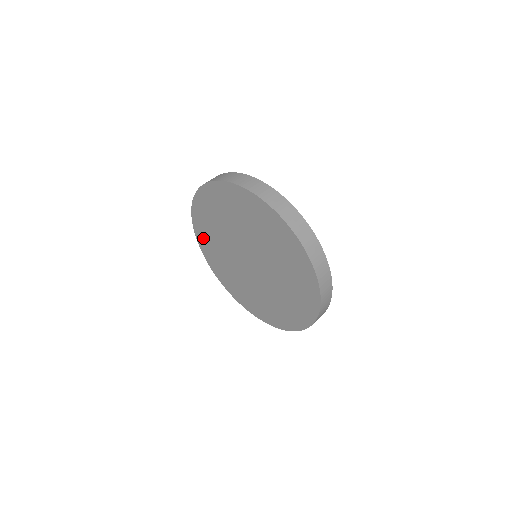
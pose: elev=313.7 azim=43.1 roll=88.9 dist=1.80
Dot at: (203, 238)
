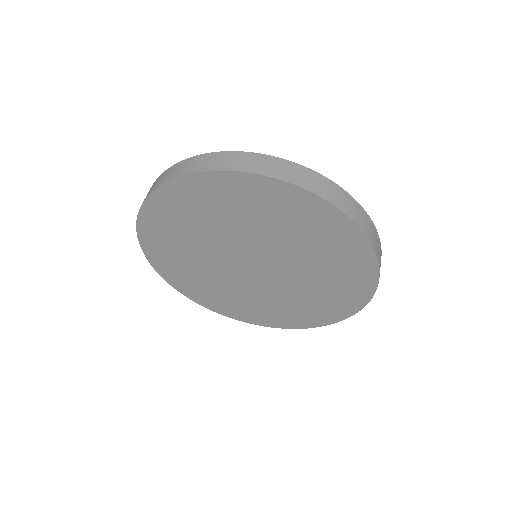
Dot at: (165, 210)
